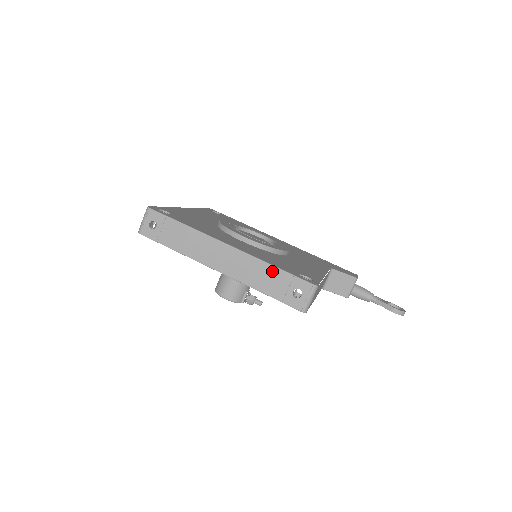
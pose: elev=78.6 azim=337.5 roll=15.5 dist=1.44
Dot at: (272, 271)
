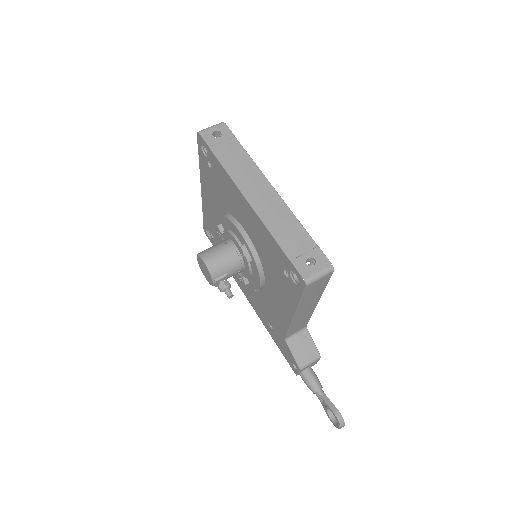
Dot at: (300, 230)
